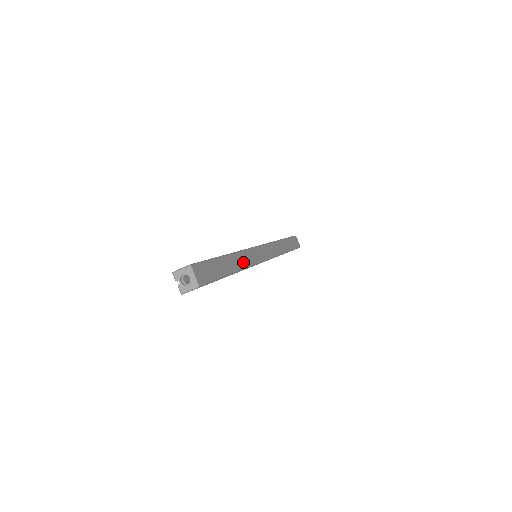
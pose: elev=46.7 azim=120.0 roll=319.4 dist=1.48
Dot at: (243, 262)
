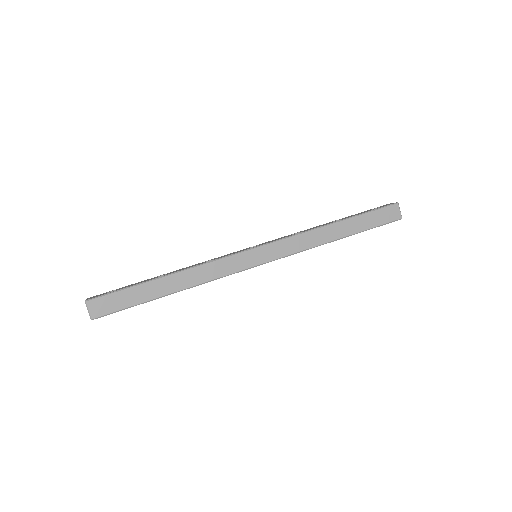
Dot at: (197, 278)
